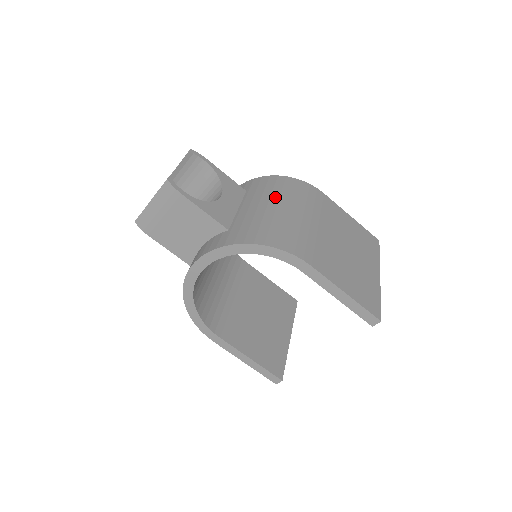
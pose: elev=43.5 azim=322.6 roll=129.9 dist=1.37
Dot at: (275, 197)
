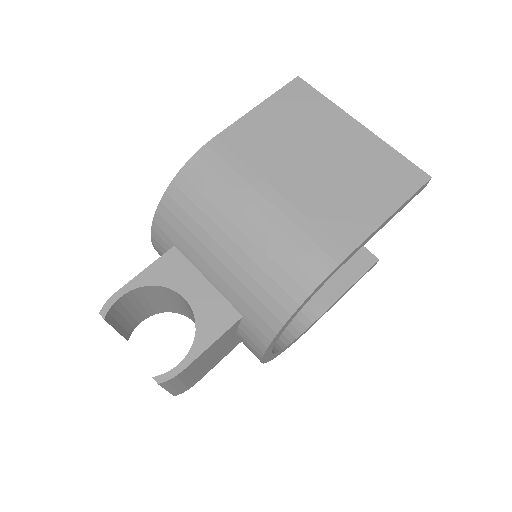
Dot at: (211, 228)
